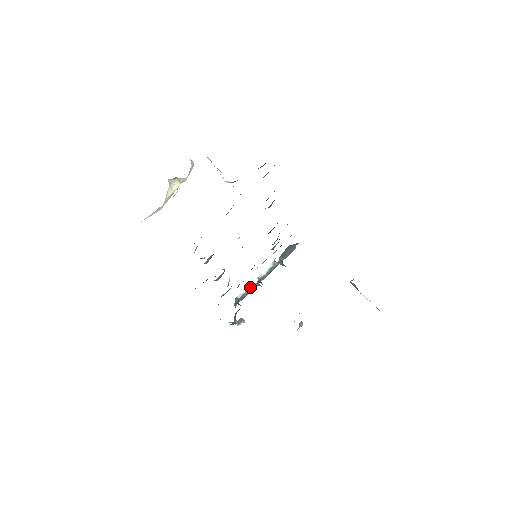
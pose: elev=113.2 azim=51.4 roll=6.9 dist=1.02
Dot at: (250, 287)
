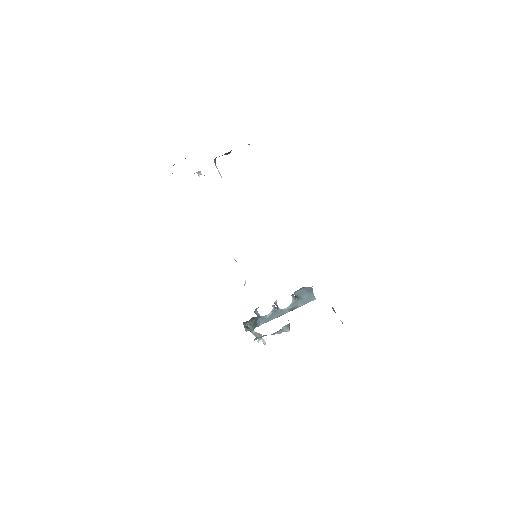
Dot at: (272, 312)
